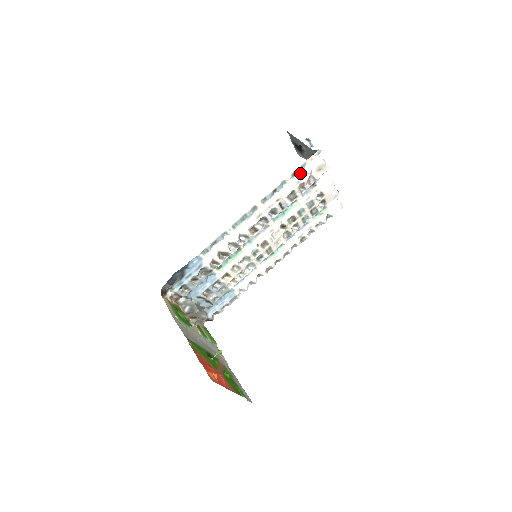
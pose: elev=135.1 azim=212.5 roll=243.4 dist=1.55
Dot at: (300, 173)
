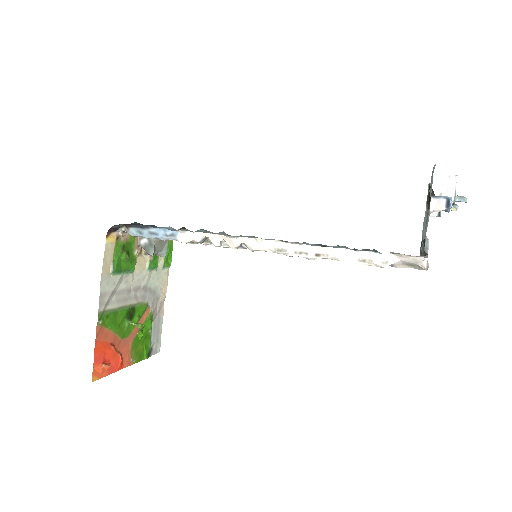
Dot at: (378, 252)
